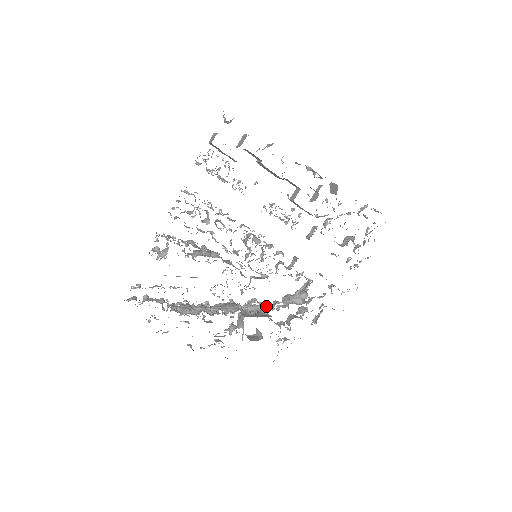
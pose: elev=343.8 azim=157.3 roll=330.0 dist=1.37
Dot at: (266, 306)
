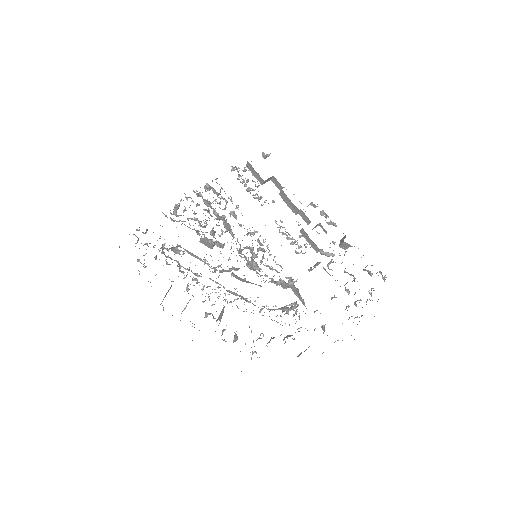
Dot at: occluded
